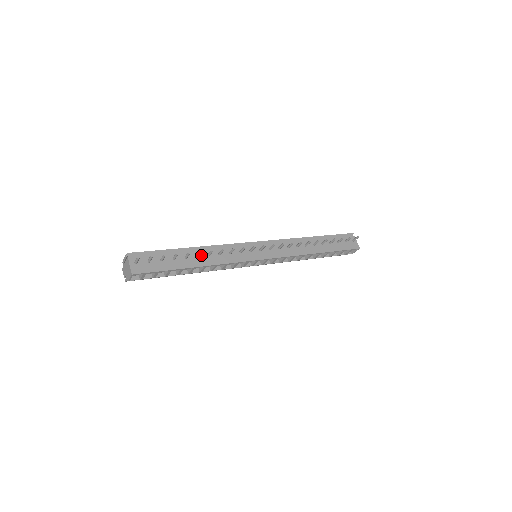
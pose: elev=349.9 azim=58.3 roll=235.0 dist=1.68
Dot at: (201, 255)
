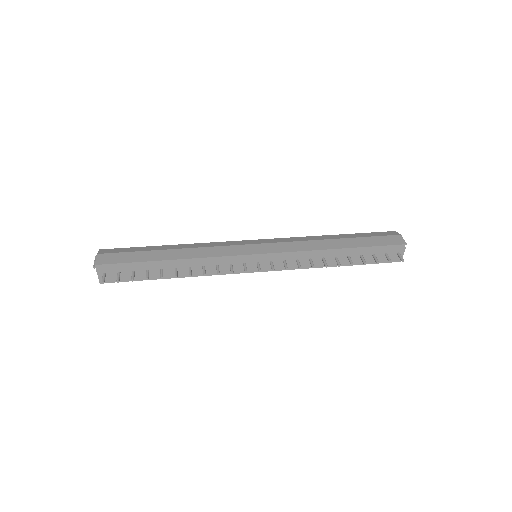
Dot at: (181, 267)
